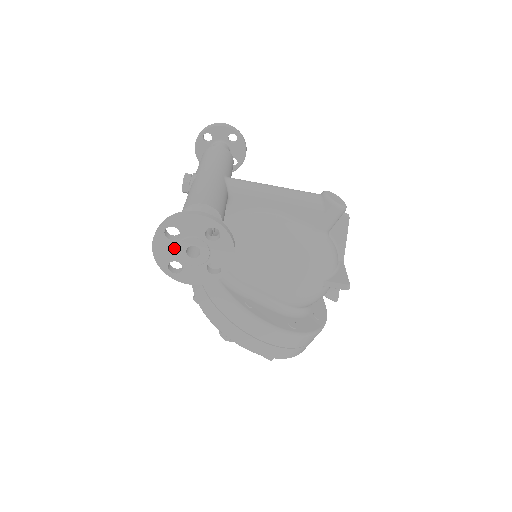
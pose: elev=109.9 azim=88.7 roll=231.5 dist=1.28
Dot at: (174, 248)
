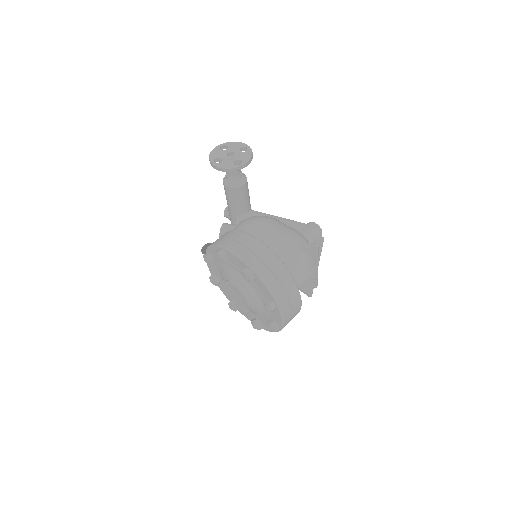
Dot at: (222, 153)
